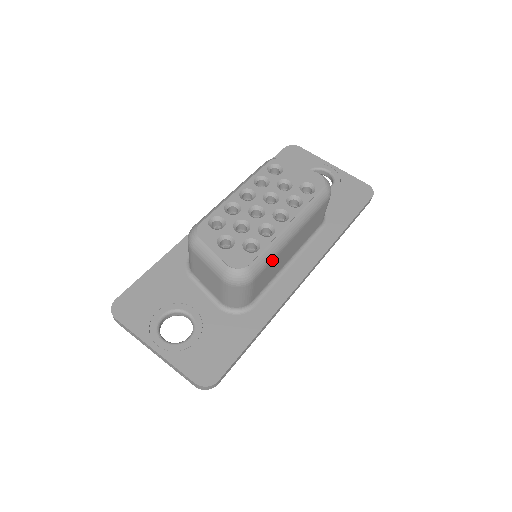
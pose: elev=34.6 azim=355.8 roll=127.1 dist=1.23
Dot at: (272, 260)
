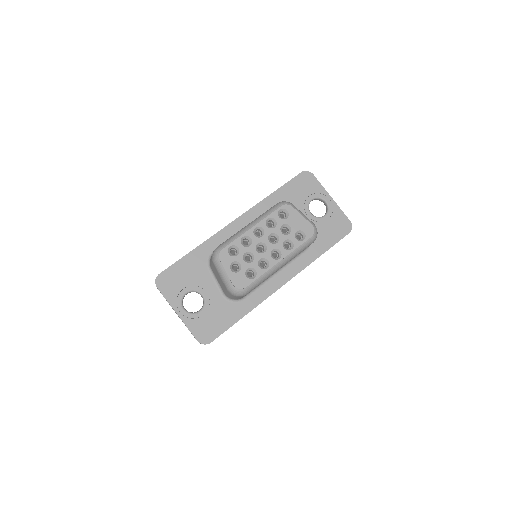
Dot at: occluded
